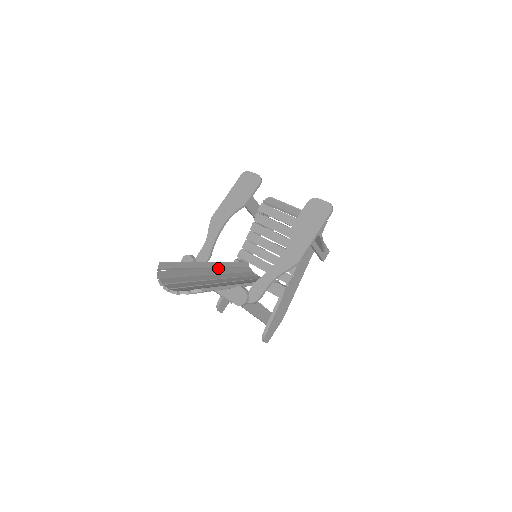
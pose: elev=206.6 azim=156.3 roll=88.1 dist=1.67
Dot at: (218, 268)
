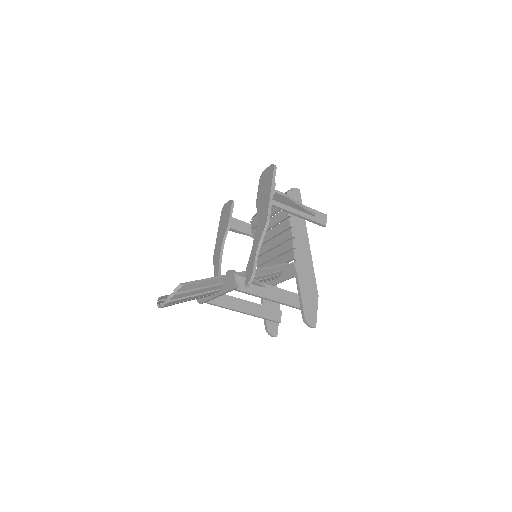
Dot at: occluded
